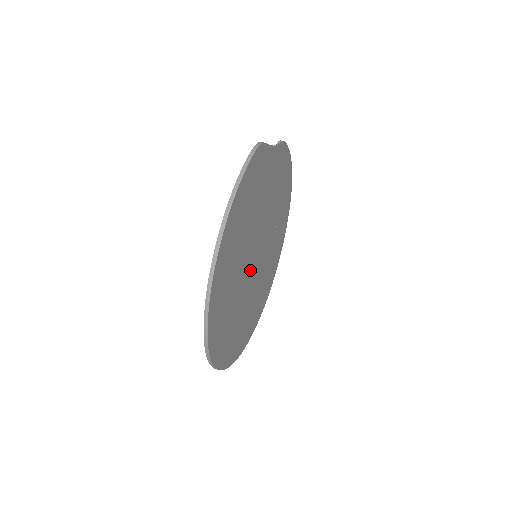
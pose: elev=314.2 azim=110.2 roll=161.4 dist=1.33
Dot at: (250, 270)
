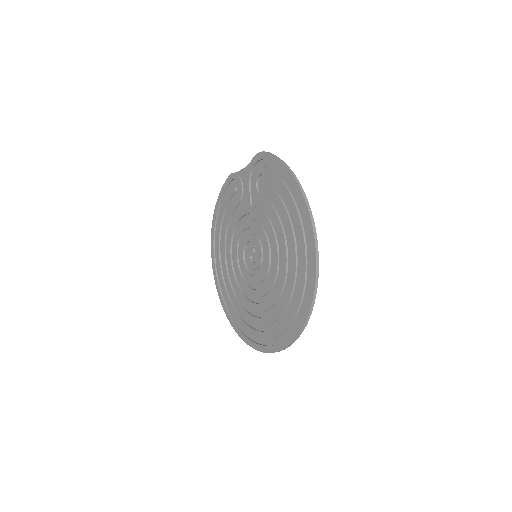
Dot at: (264, 262)
